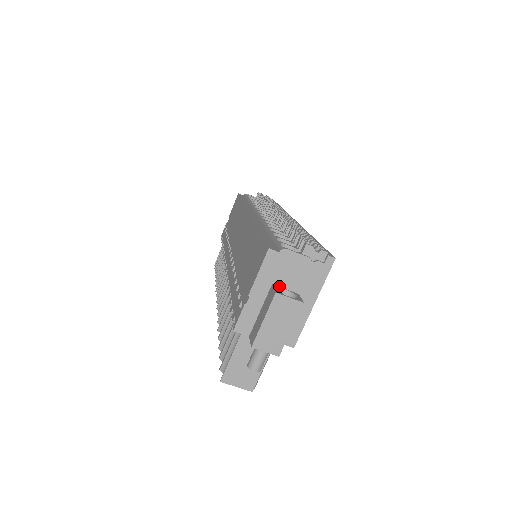
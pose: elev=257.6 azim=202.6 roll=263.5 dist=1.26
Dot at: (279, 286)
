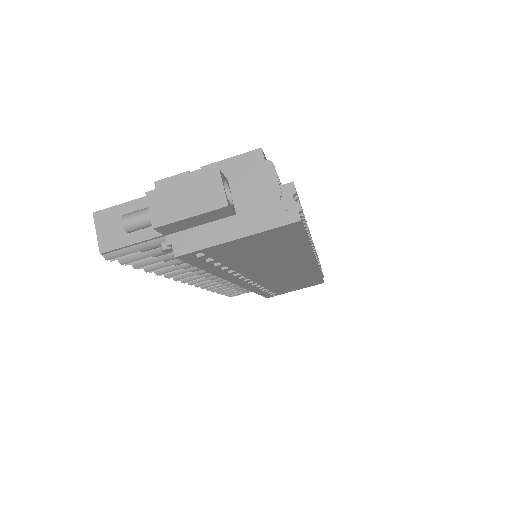
Dot at: (231, 188)
